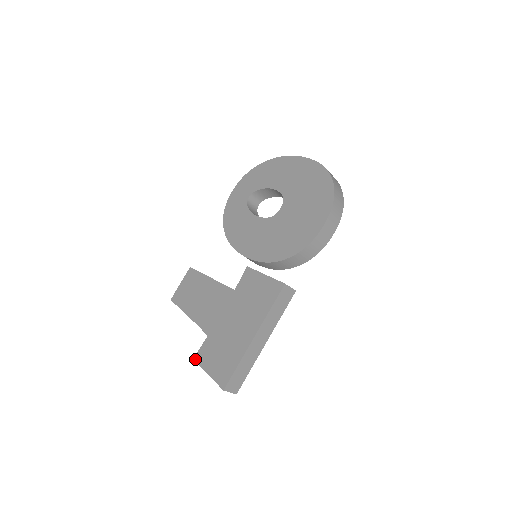
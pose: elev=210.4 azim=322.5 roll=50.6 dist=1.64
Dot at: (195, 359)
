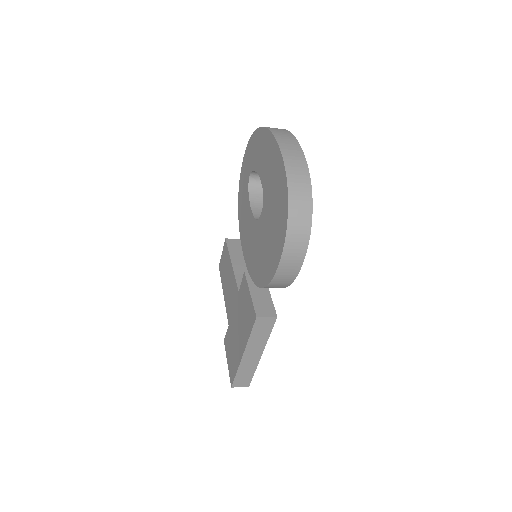
Dot at: (224, 342)
